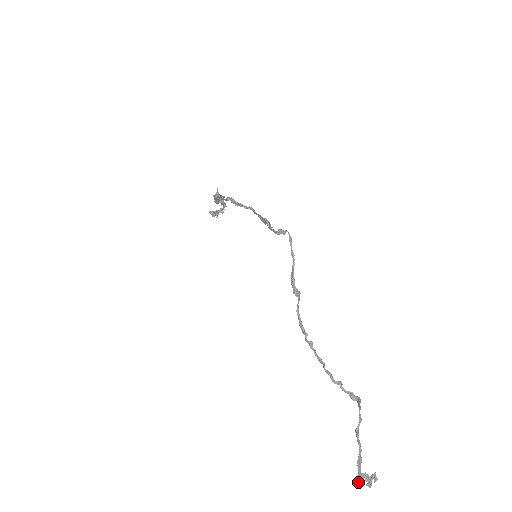
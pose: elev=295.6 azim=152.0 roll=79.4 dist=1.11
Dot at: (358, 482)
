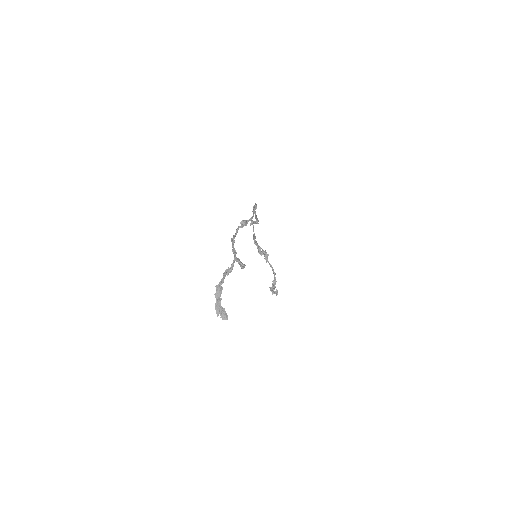
Dot at: (217, 316)
